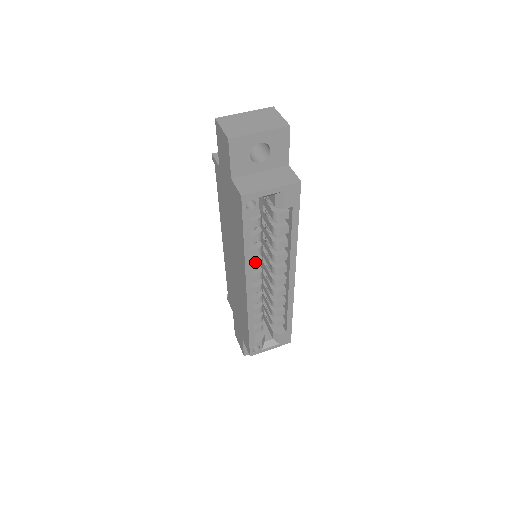
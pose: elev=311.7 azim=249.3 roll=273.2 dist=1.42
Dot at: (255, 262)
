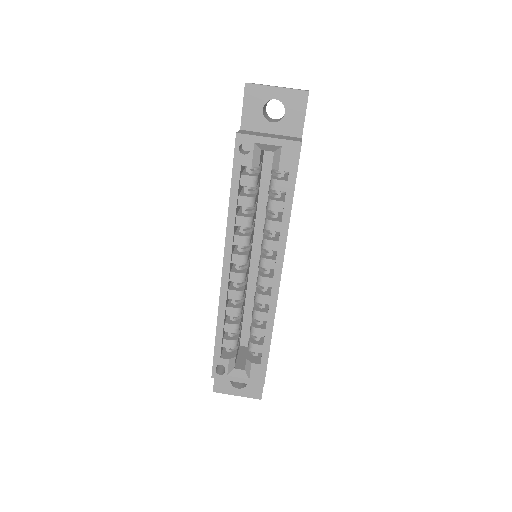
Dot at: (241, 235)
